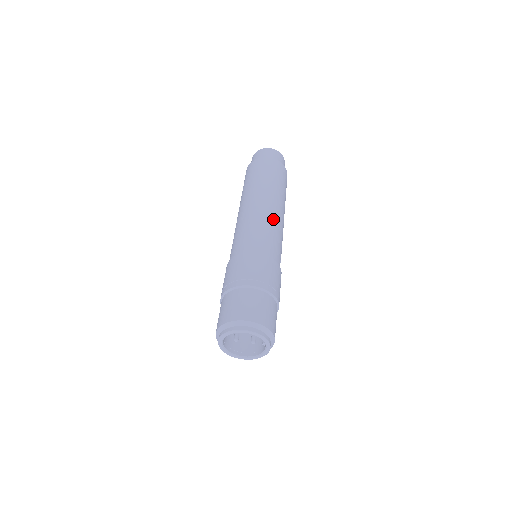
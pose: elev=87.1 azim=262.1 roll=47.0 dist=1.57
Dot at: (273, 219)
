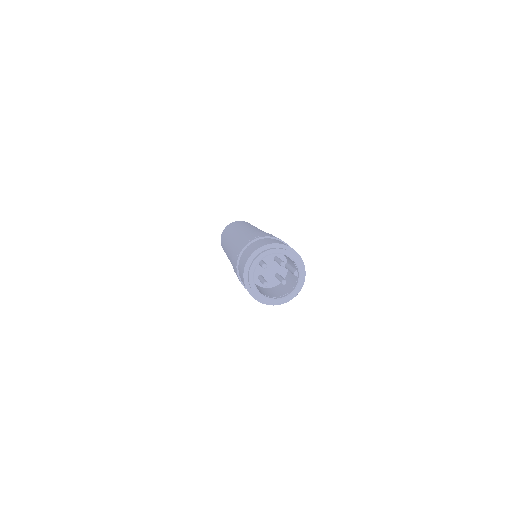
Dot at: (261, 230)
